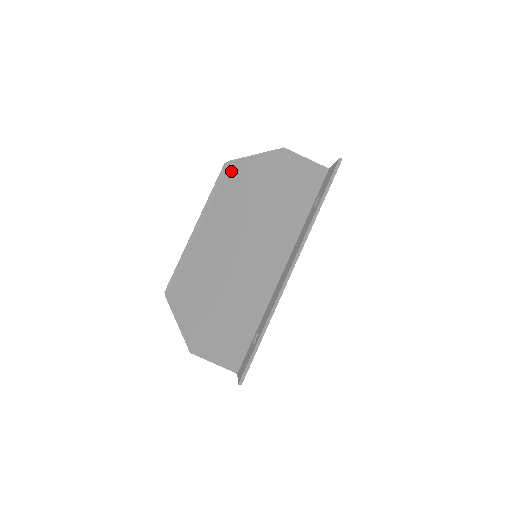
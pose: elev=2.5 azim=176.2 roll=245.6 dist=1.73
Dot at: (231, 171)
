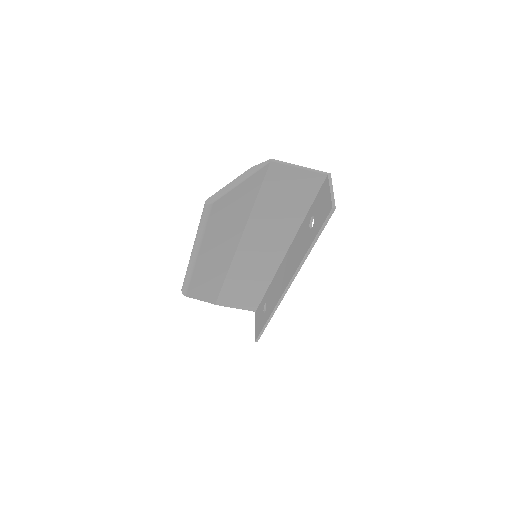
Dot at: (214, 210)
